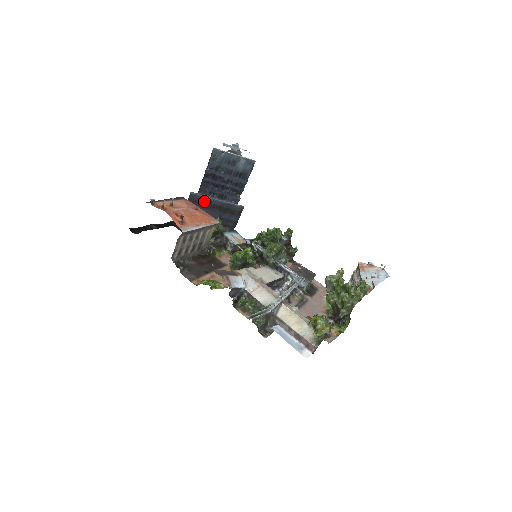
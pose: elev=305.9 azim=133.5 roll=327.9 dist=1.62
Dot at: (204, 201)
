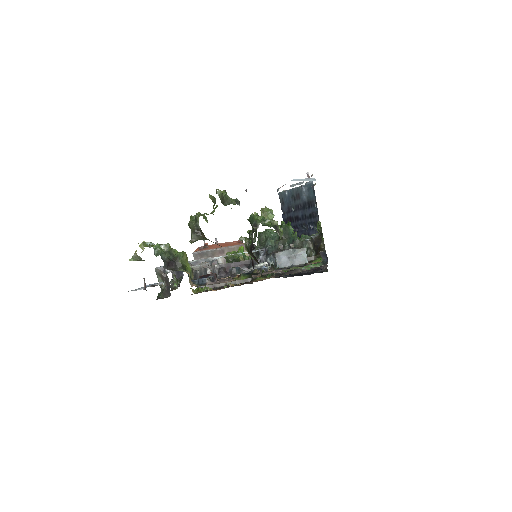
Dot at: occluded
